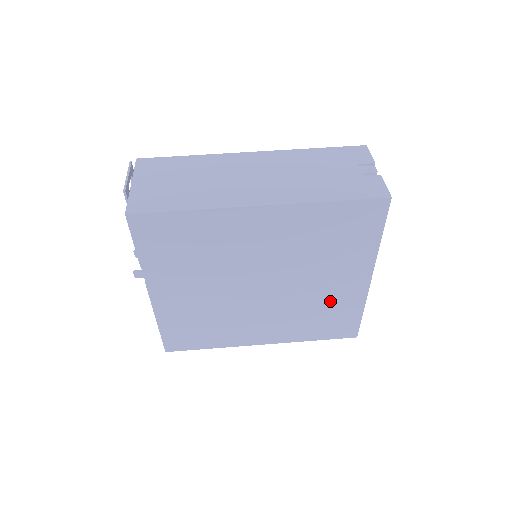
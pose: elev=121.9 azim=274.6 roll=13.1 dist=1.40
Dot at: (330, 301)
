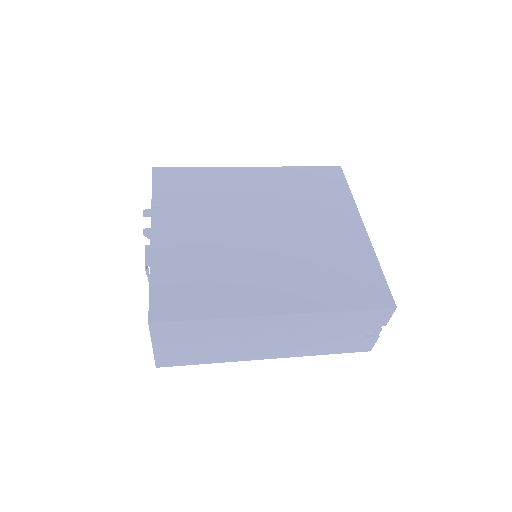
Dot at: (337, 251)
